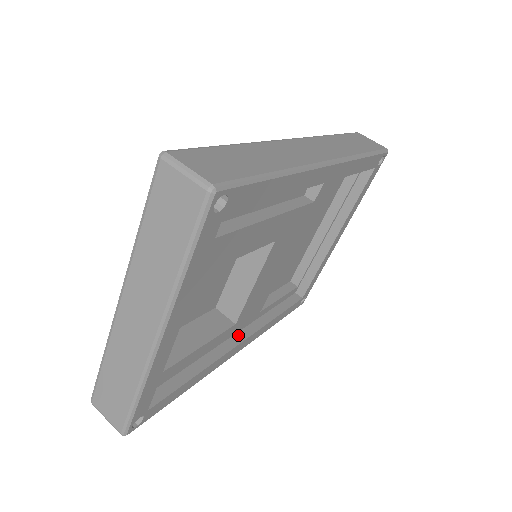
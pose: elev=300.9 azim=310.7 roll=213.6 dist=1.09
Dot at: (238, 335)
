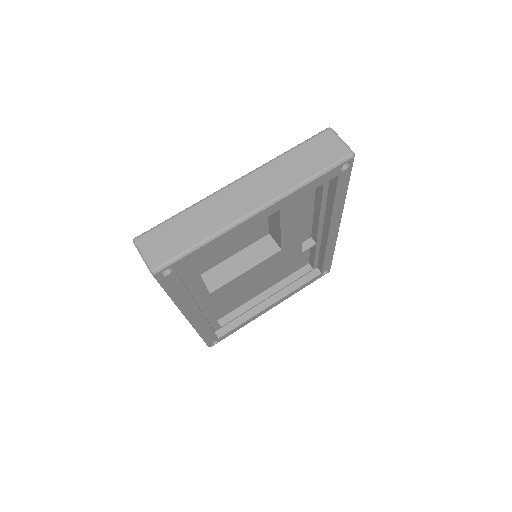
Dot at: occluded
